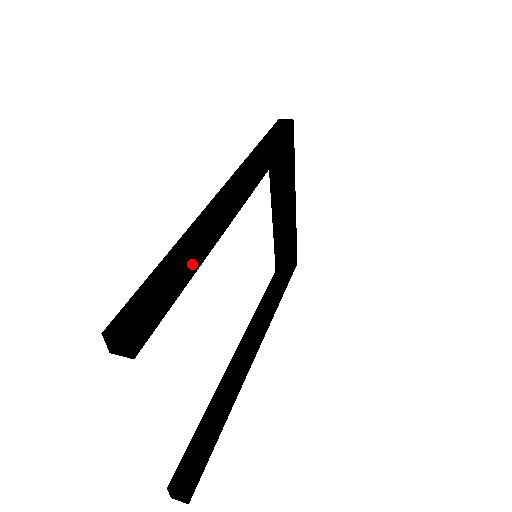
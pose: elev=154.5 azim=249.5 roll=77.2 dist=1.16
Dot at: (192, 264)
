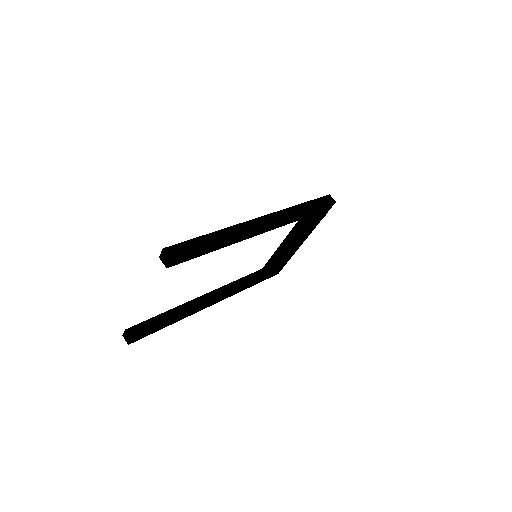
Dot at: (220, 245)
